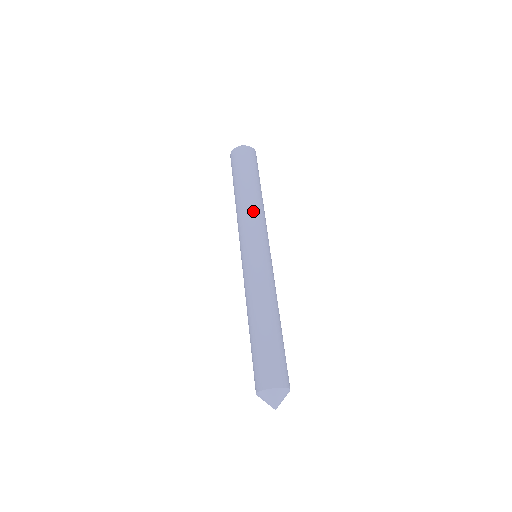
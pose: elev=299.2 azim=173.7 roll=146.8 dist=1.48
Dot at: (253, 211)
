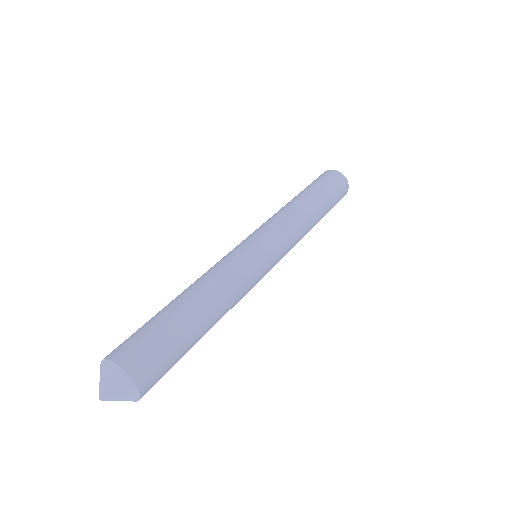
Dot at: (298, 221)
